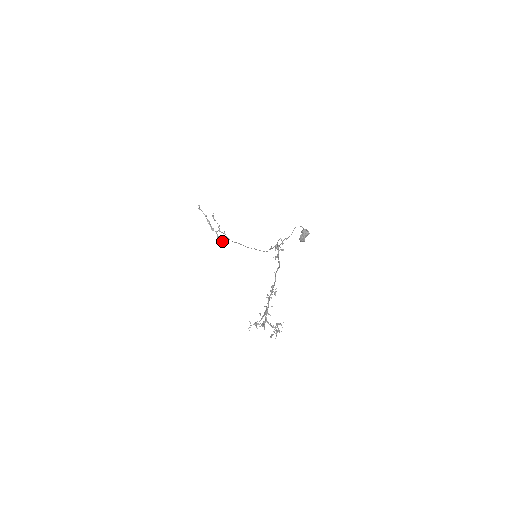
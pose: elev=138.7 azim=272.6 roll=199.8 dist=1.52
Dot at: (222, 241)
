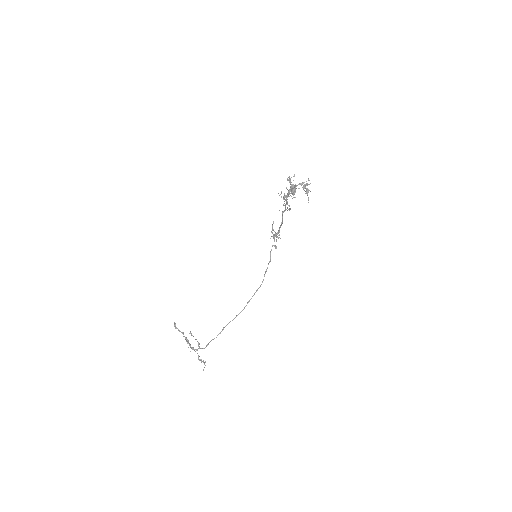
Dot at: (204, 364)
